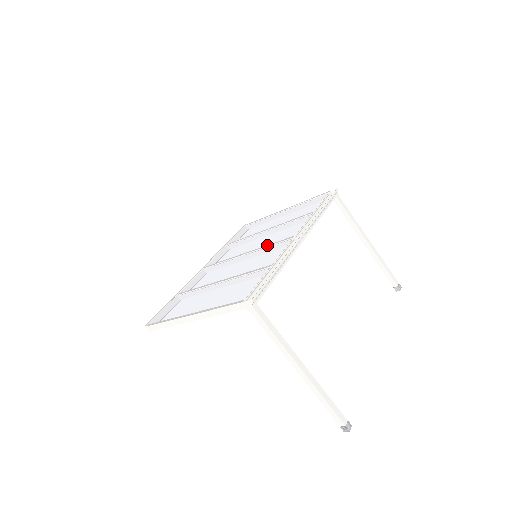
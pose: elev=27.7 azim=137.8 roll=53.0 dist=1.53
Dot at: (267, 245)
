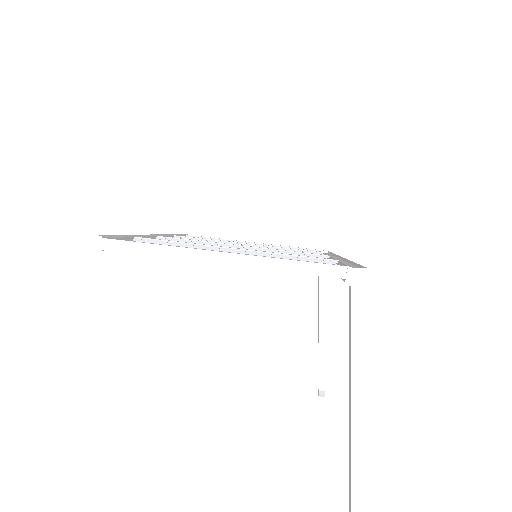
Dot at: occluded
